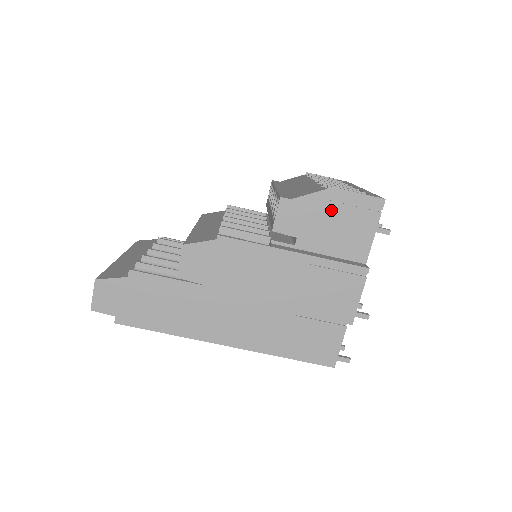
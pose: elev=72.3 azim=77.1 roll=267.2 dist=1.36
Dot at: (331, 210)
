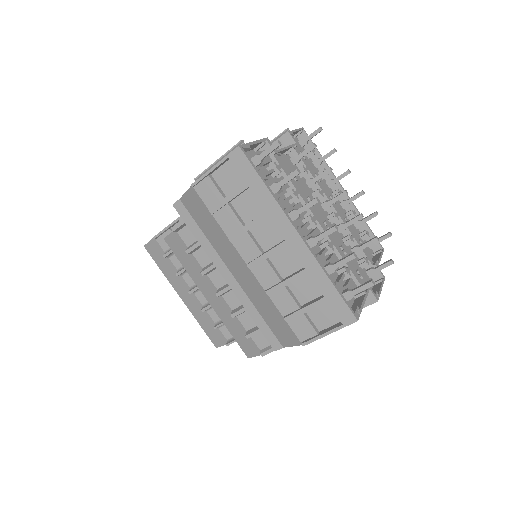
Dot at: occluded
